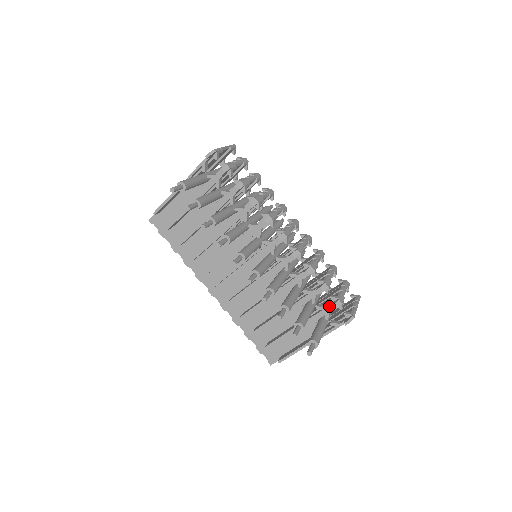
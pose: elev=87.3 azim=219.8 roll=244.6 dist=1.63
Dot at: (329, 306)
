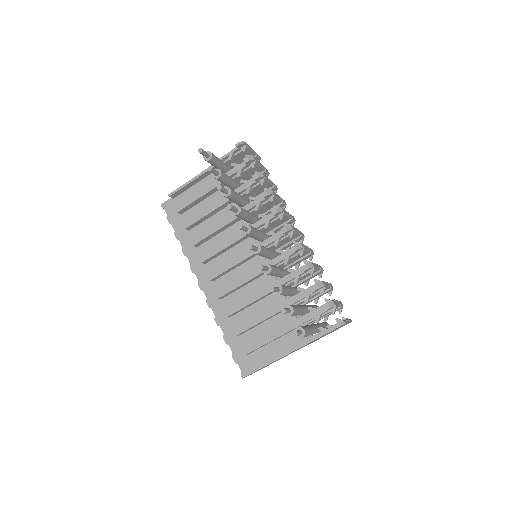
Dot at: (321, 308)
